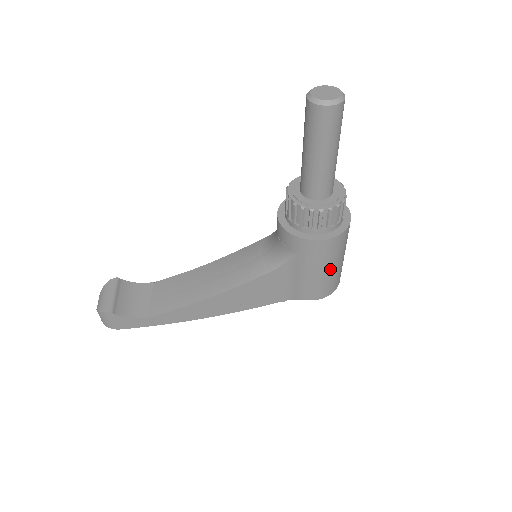
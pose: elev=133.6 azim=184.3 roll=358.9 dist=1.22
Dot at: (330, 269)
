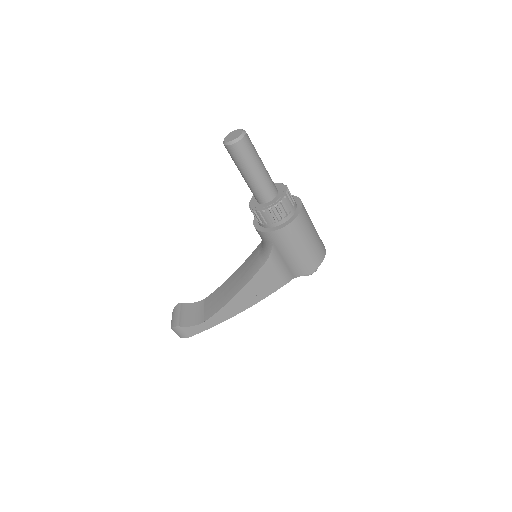
Dot at: (303, 247)
